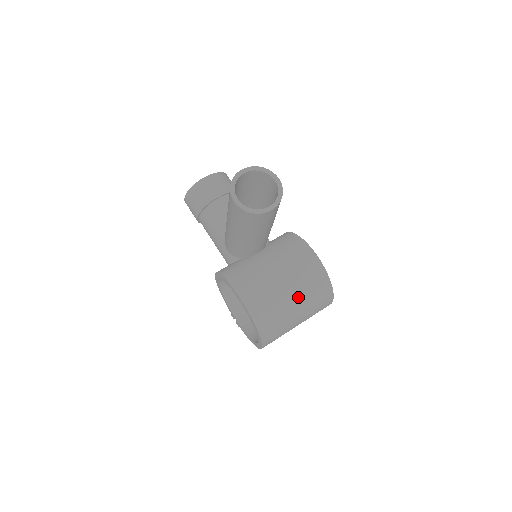
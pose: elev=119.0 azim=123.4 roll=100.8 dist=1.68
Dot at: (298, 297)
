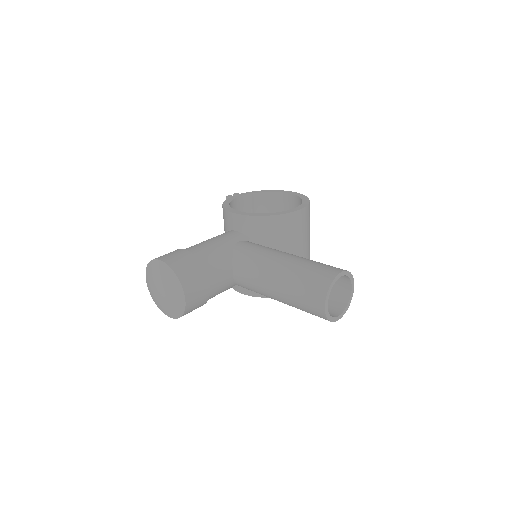
Dot at: occluded
